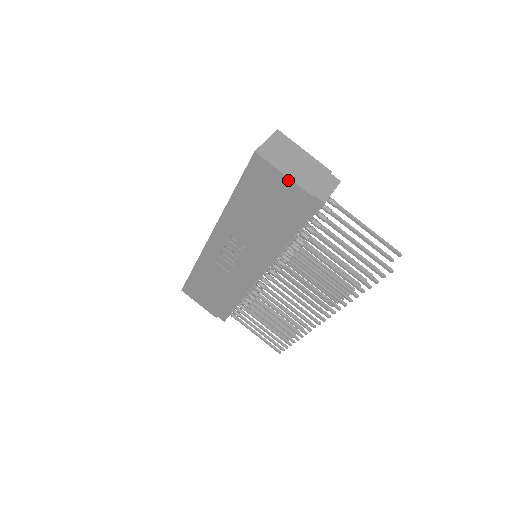
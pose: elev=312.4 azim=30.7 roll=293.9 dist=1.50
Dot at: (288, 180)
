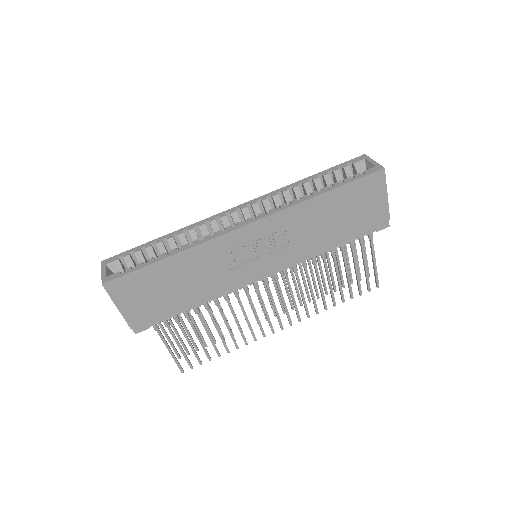
Dot at: (386, 200)
